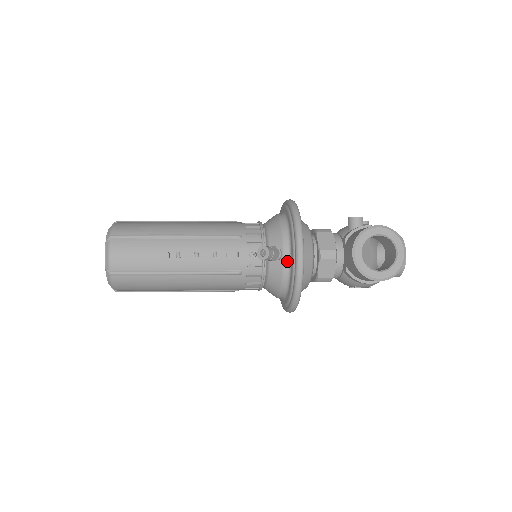
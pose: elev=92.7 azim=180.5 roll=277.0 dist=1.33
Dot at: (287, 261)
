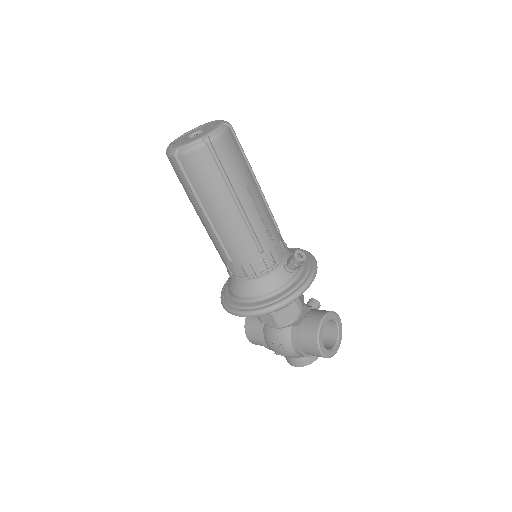
Dot at: (292, 279)
